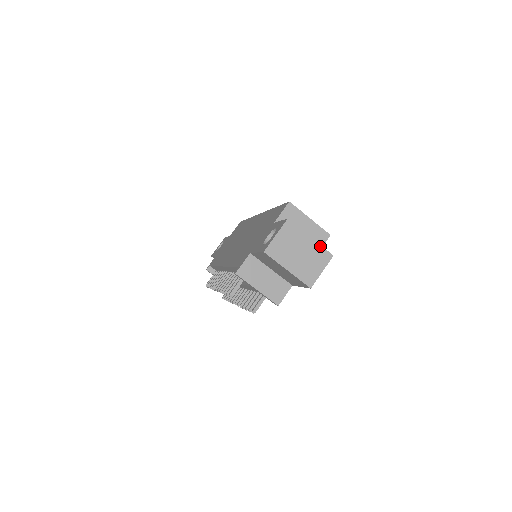
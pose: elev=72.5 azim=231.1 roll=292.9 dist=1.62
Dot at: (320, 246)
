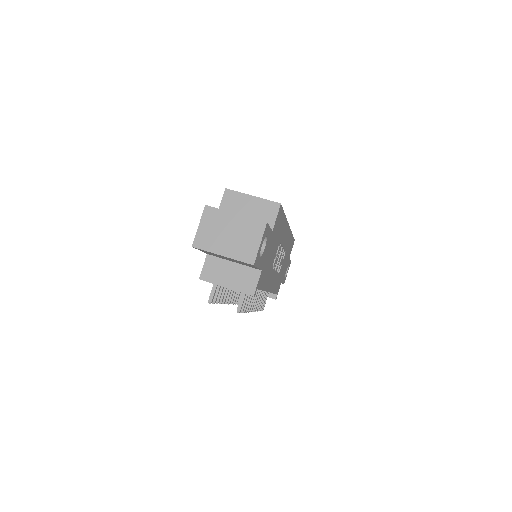
Dot at: (249, 218)
